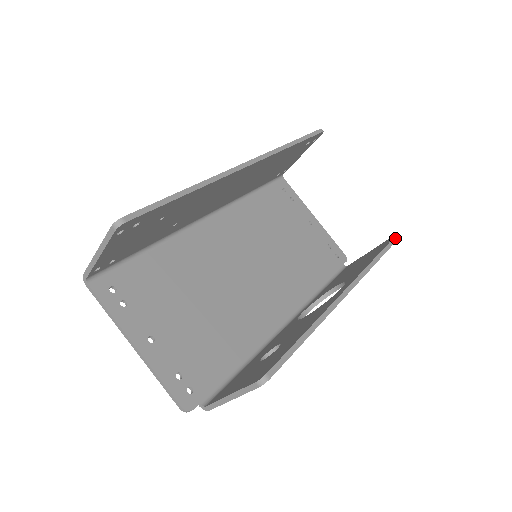
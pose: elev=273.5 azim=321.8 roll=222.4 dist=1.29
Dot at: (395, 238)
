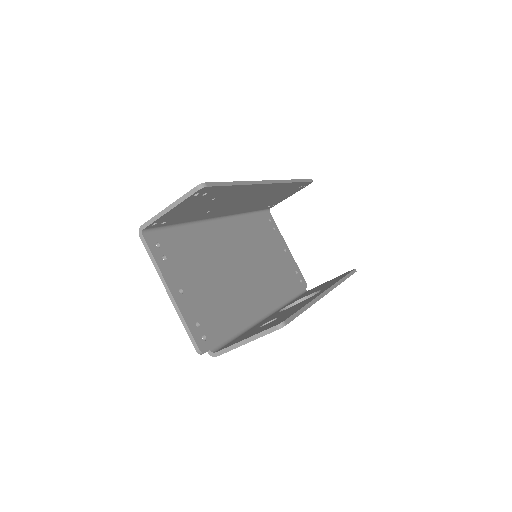
Dot at: (354, 270)
